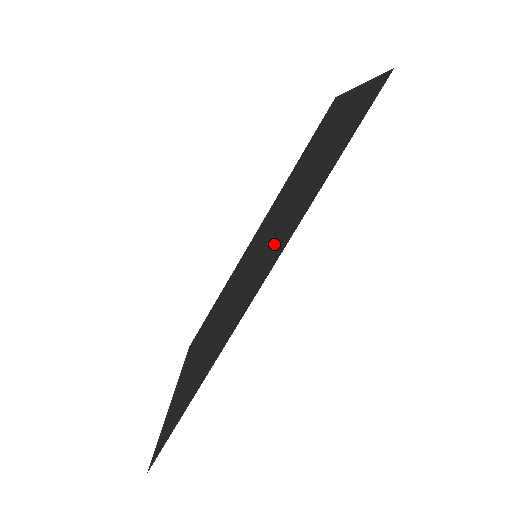
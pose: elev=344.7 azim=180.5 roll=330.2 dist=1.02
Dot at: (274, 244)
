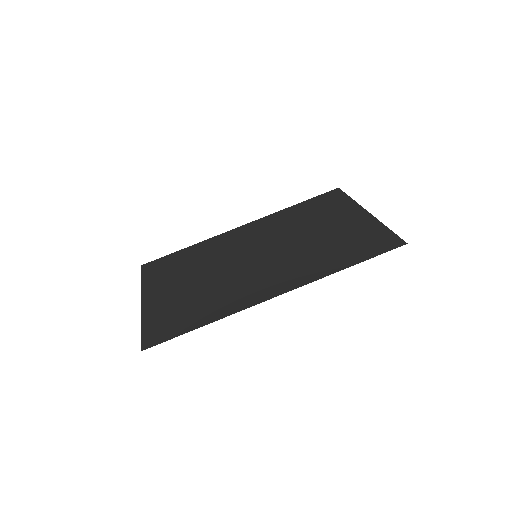
Dot at: (288, 268)
